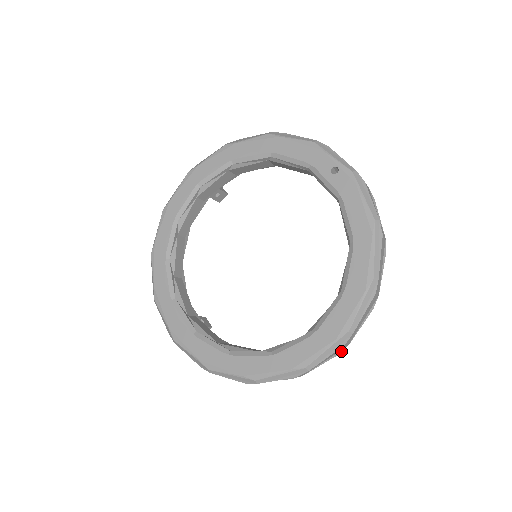
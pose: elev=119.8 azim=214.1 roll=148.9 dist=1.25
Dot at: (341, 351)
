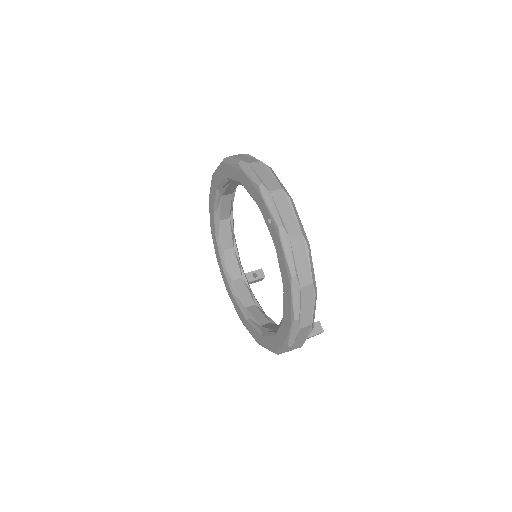
Dot at: (300, 347)
